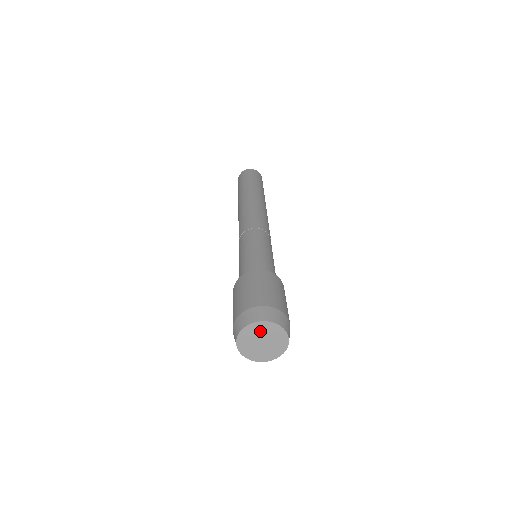
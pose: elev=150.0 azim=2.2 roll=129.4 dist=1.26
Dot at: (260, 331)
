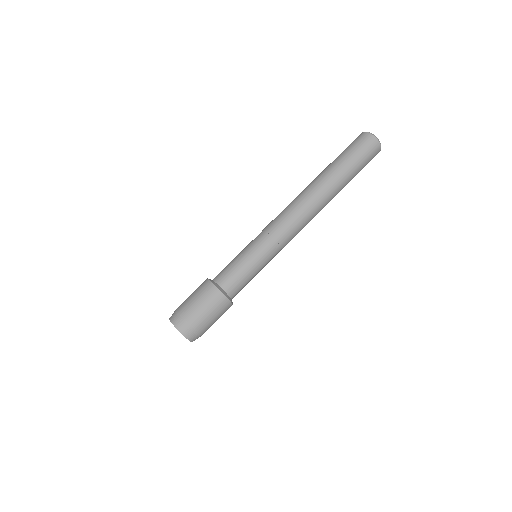
Dot at: occluded
